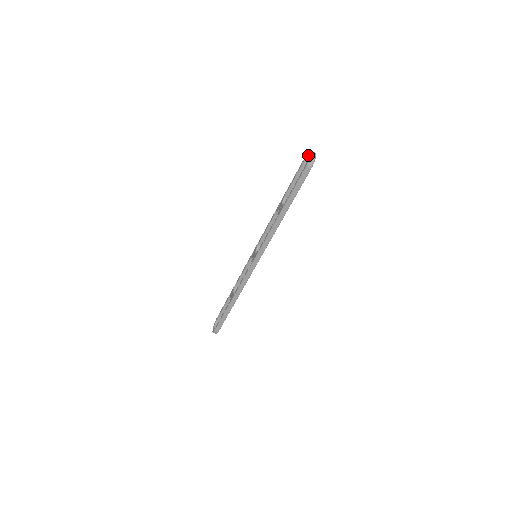
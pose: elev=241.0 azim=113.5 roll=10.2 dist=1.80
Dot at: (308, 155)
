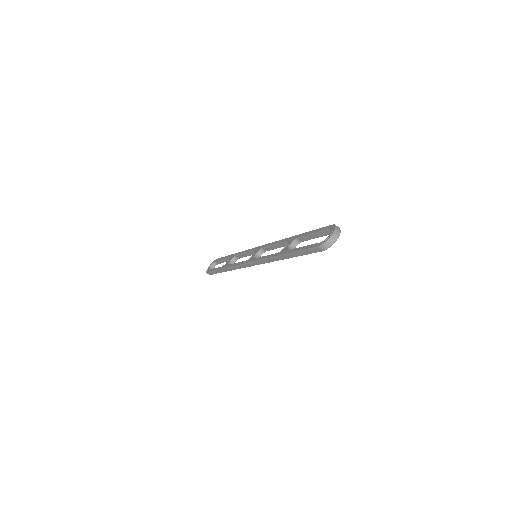
Dot at: (331, 231)
